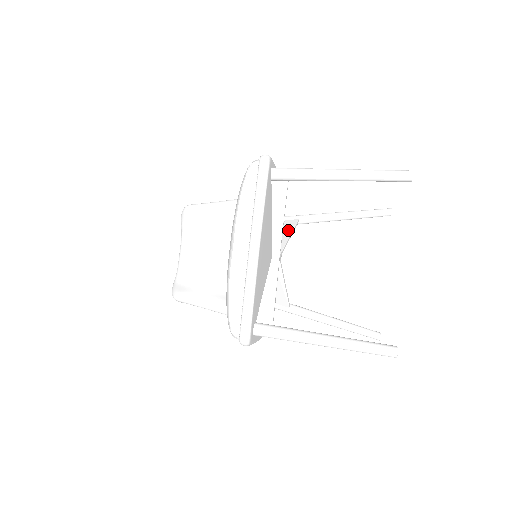
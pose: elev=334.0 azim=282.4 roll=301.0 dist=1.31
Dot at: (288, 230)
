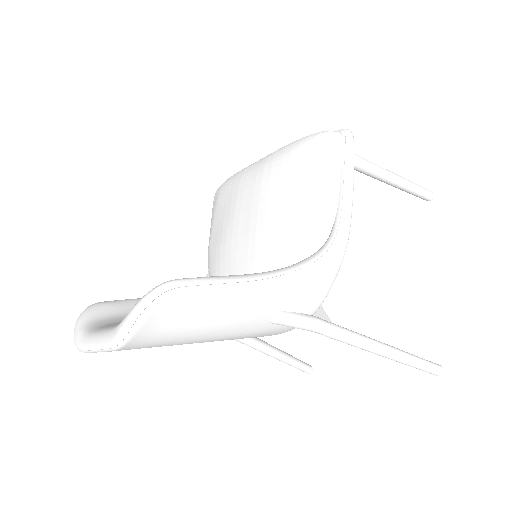
Dot at: occluded
